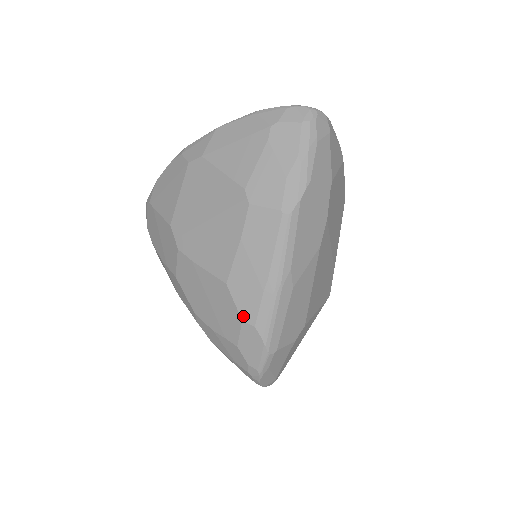
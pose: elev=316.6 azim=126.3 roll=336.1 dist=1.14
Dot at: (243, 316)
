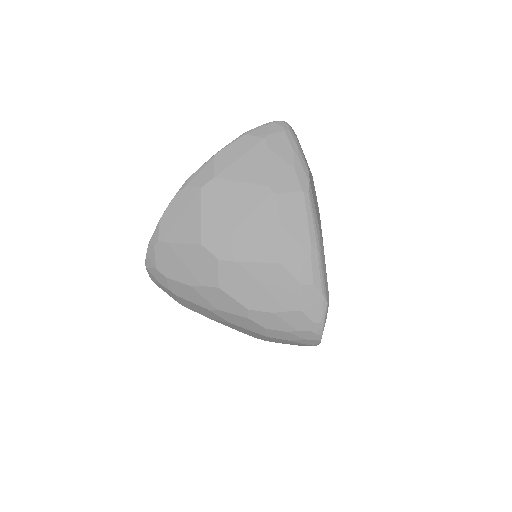
Dot at: (302, 281)
